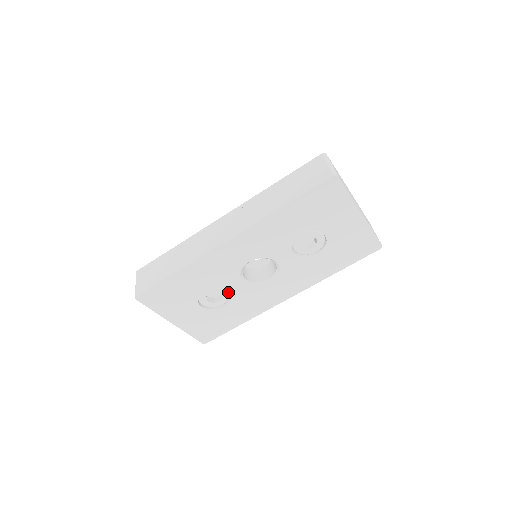
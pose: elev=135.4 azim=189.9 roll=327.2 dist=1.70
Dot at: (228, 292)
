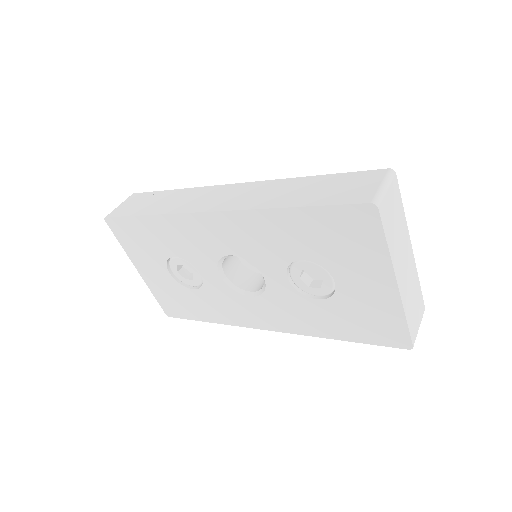
Dot at: (202, 276)
